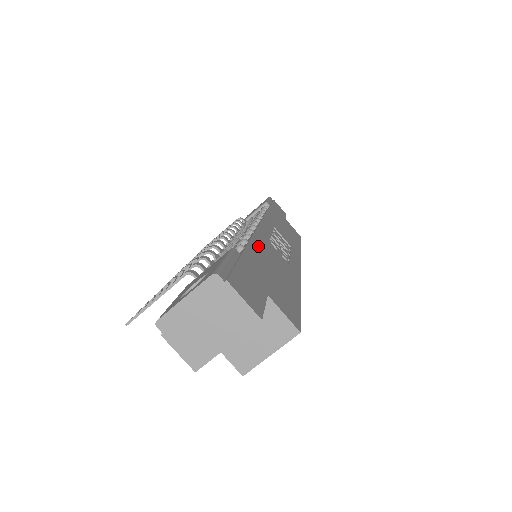
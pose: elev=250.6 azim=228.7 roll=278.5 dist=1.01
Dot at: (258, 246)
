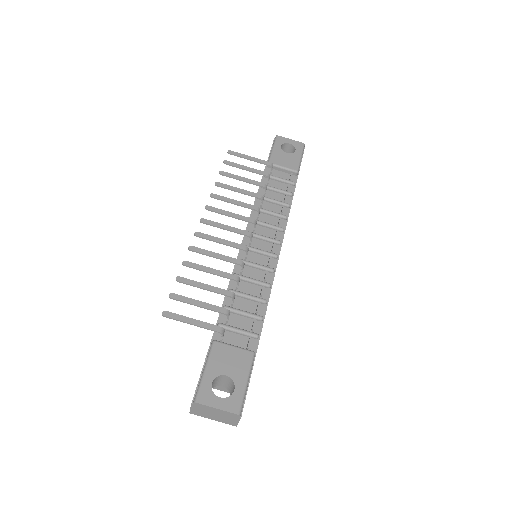
Dot at: occluded
